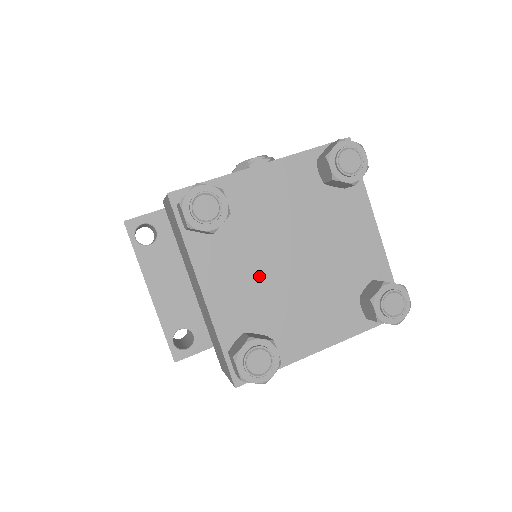
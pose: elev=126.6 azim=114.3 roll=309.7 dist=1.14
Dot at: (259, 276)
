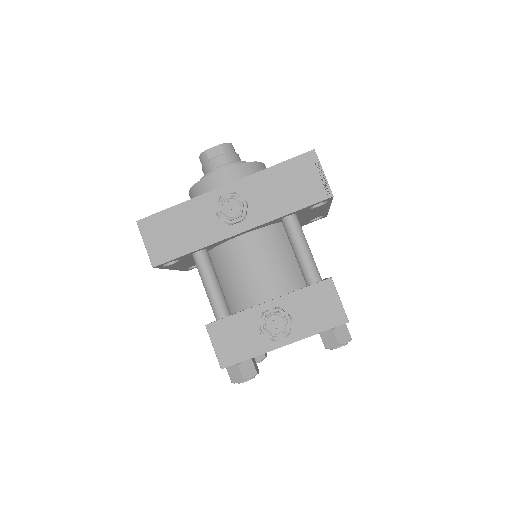
Dot at: occluded
